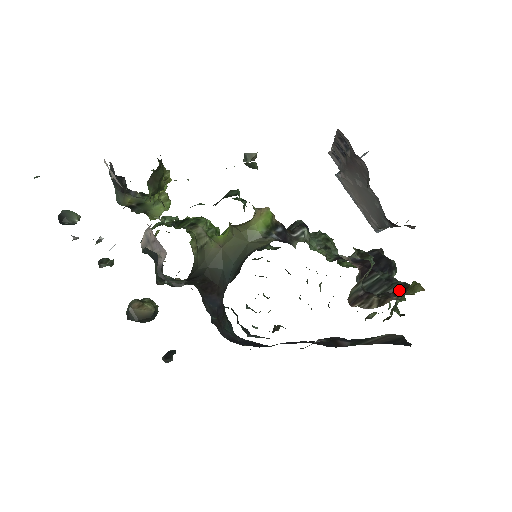
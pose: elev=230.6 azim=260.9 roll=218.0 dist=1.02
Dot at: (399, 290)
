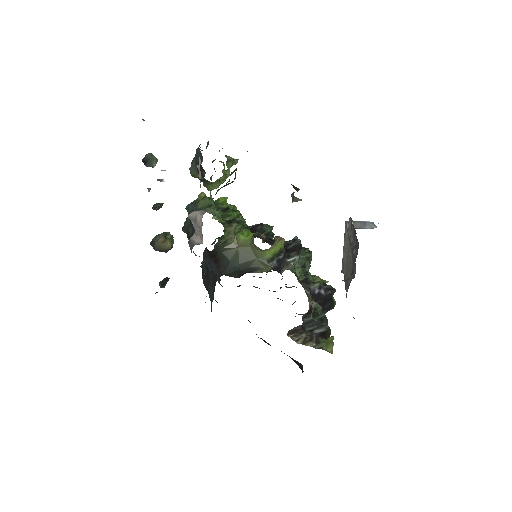
Dot at: (322, 334)
